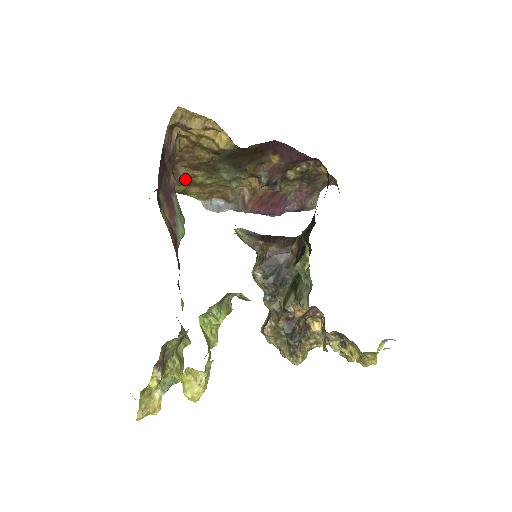
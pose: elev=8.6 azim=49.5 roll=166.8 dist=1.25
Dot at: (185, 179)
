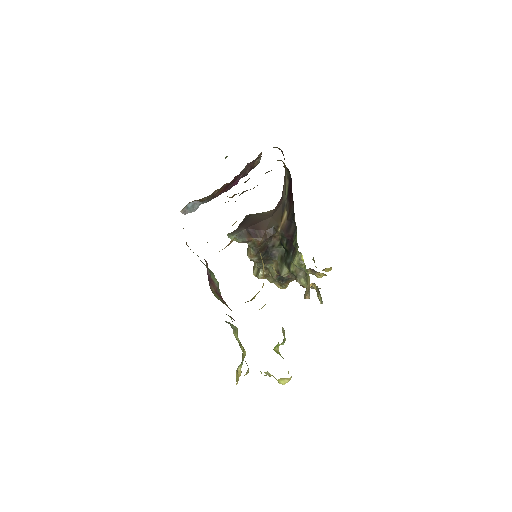
Dot at: occluded
